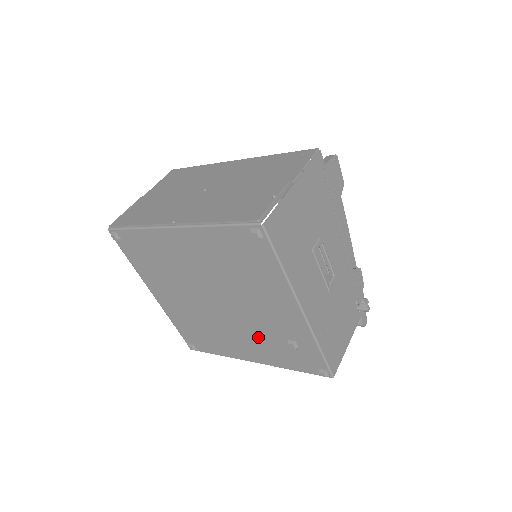
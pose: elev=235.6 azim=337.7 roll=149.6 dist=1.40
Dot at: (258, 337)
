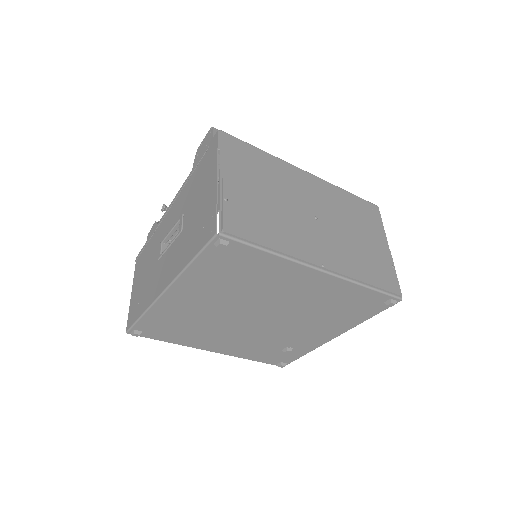
Dot at: (257, 341)
